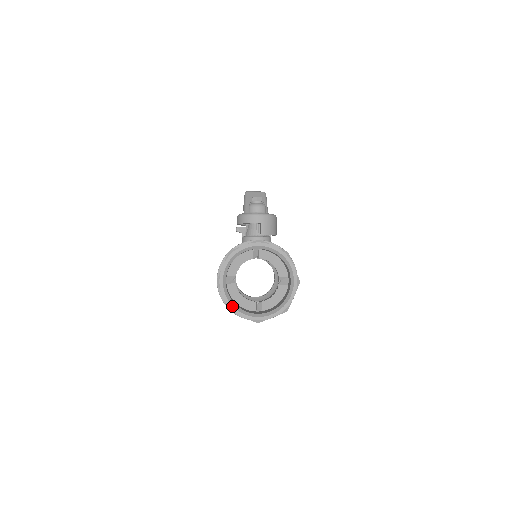
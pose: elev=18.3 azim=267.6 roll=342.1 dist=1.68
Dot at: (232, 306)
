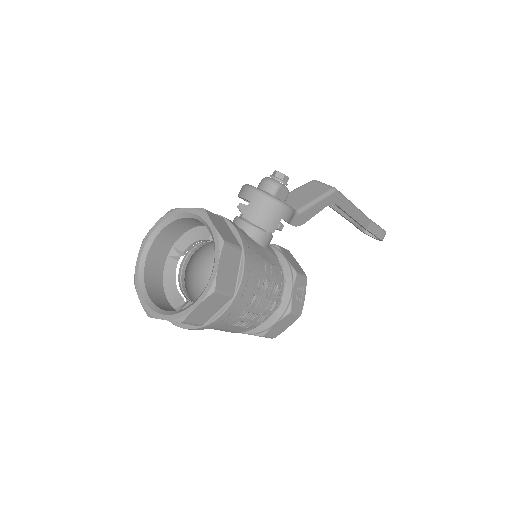
Dot at: (138, 278)
